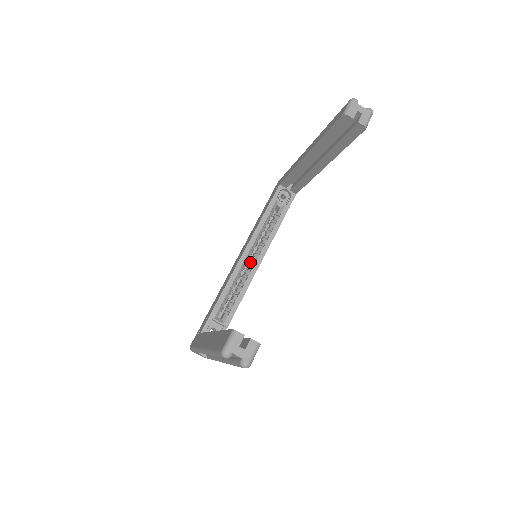
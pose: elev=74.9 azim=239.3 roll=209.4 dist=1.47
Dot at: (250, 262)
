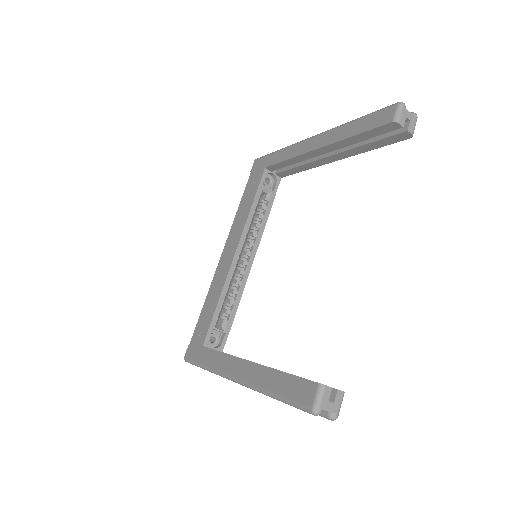
Dot at: (242, 259)
